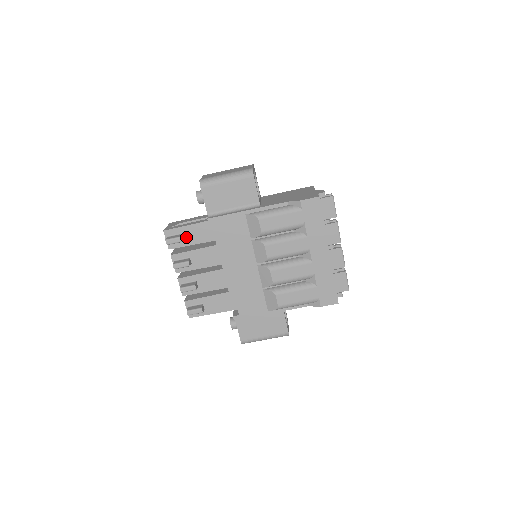
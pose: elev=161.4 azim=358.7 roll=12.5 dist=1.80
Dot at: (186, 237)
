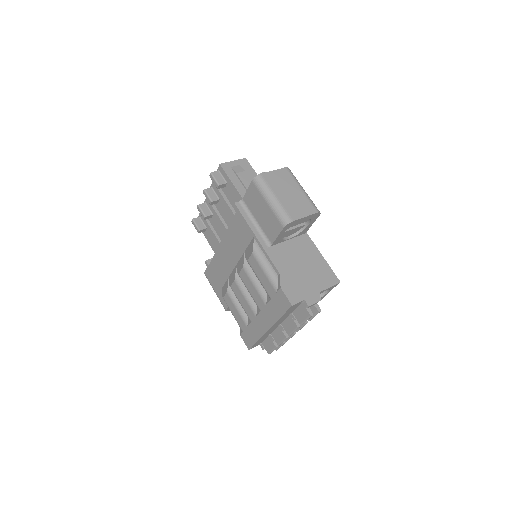
Dot at: (227, 187)
